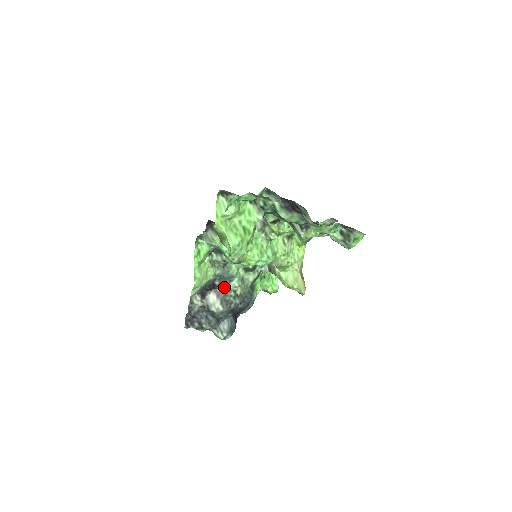
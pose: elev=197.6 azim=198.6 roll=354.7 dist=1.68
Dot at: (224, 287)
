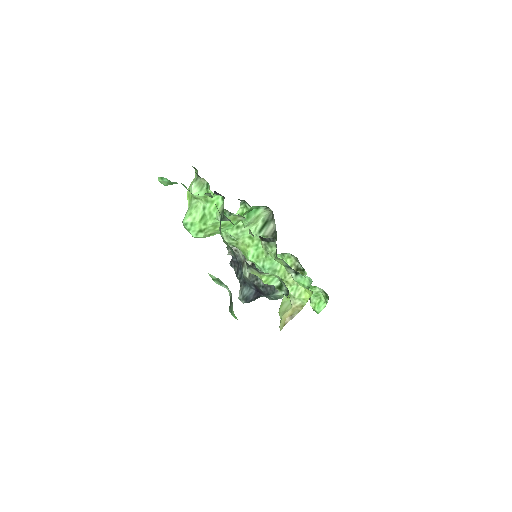
Dot at: occluded
